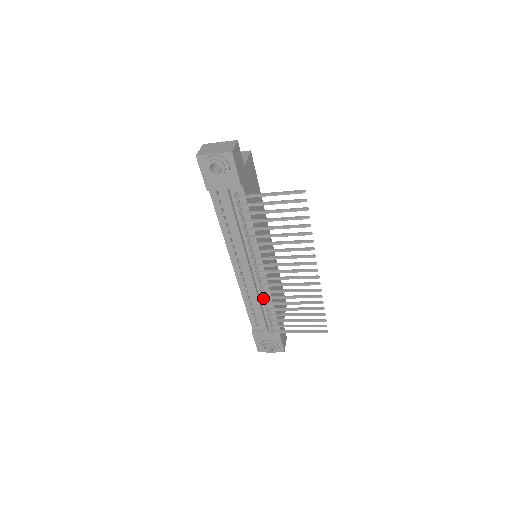
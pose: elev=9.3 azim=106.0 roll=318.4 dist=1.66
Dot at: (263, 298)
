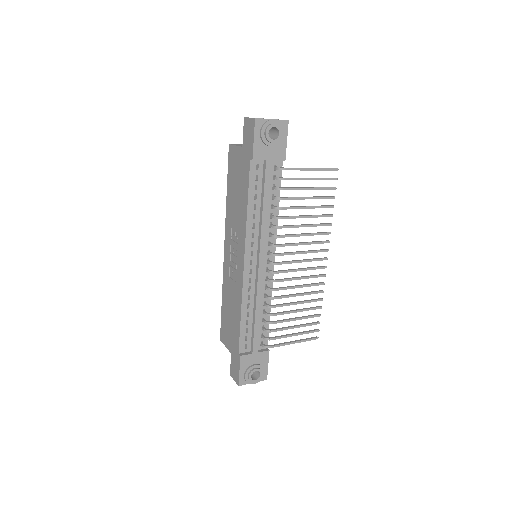
Dot at: (264, 303)
